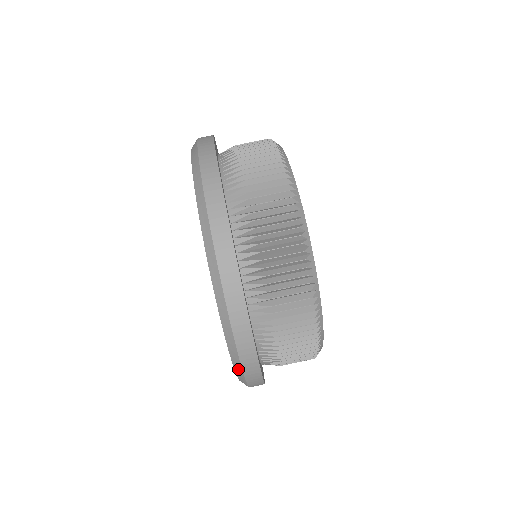
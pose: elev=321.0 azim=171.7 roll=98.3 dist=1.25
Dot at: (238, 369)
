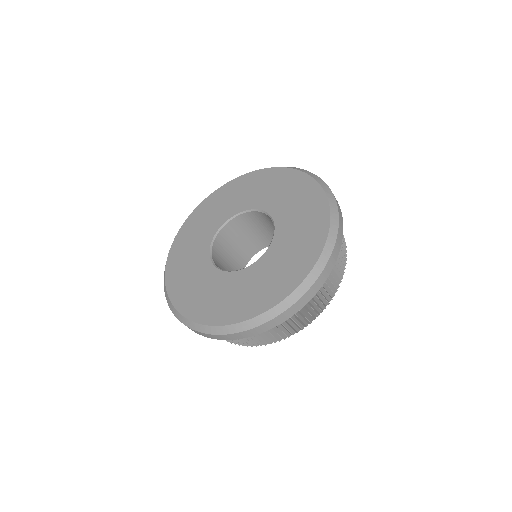
Dot at: (325, 256)
